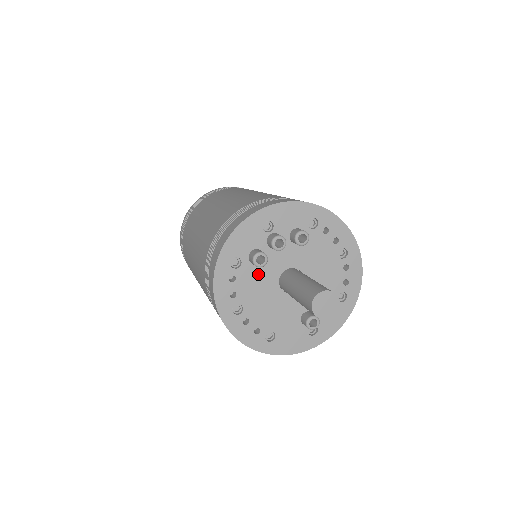
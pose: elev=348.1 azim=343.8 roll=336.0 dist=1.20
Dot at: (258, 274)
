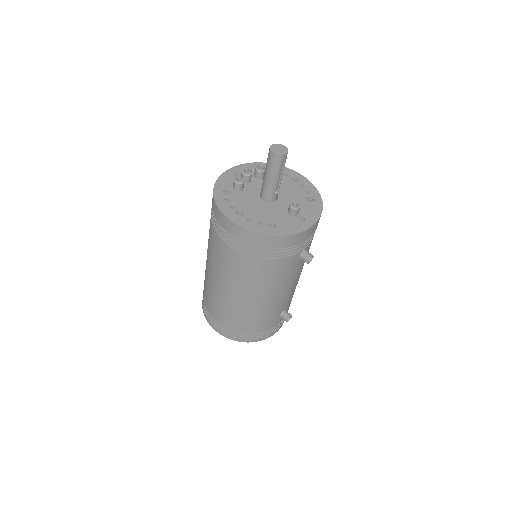
Dot at: (244, 196)
